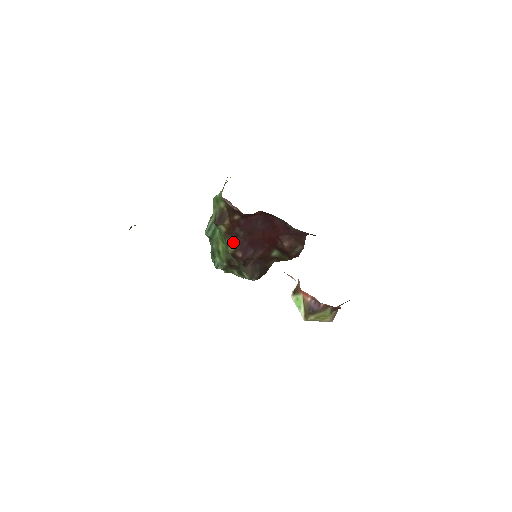
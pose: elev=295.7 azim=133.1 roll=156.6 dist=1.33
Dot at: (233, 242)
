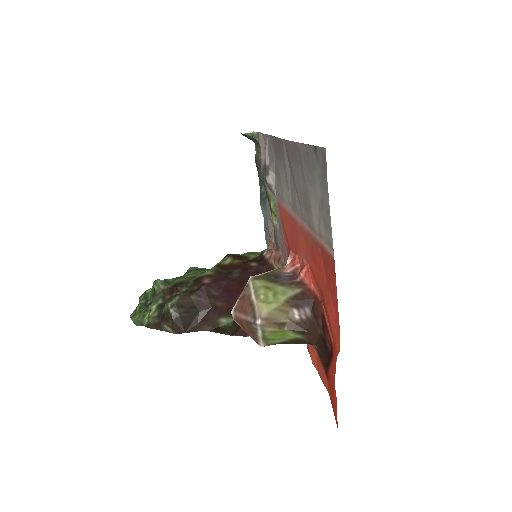
Dot at: (219, 272)
